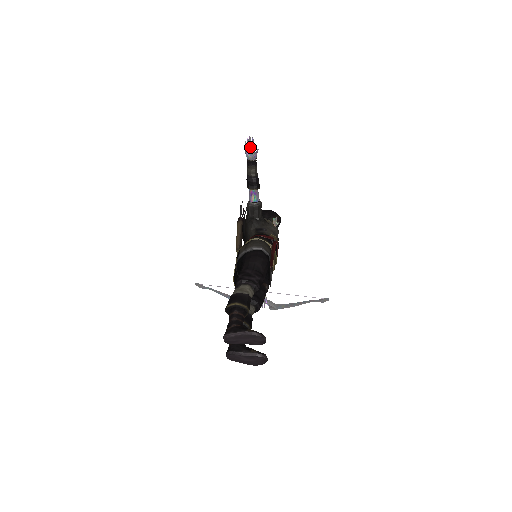
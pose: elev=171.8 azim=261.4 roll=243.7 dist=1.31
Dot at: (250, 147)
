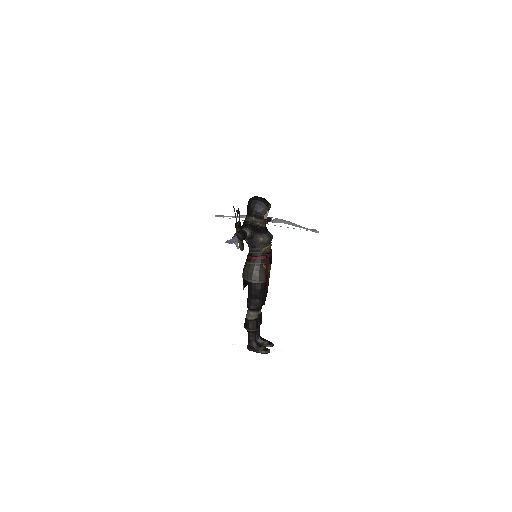
Dot at: occluded
